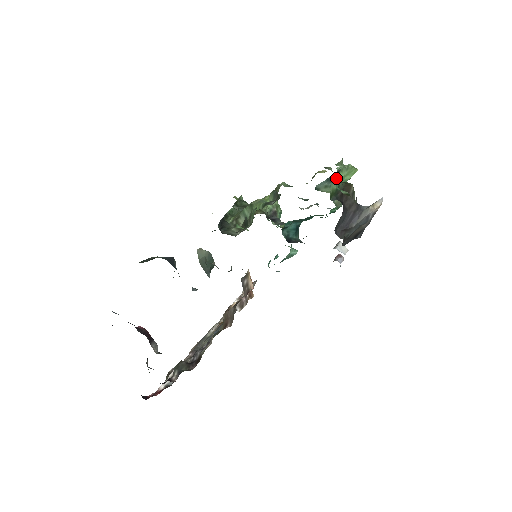
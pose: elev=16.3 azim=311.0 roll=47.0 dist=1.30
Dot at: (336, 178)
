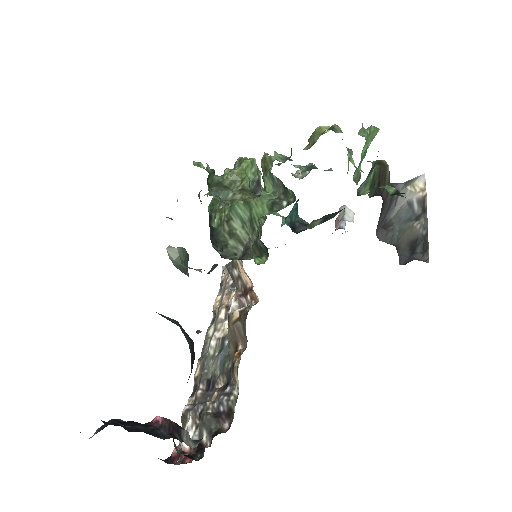
Dot at: (373, 165)
